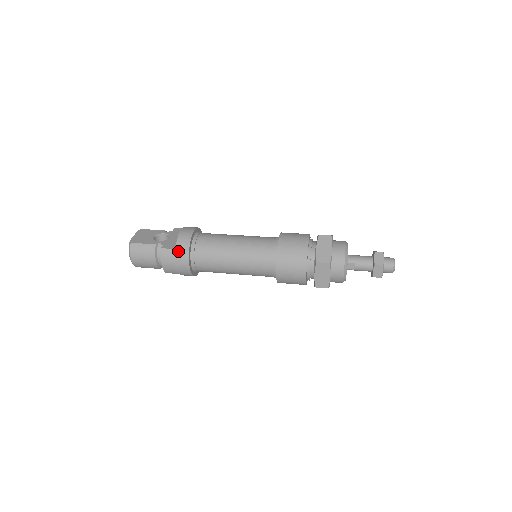
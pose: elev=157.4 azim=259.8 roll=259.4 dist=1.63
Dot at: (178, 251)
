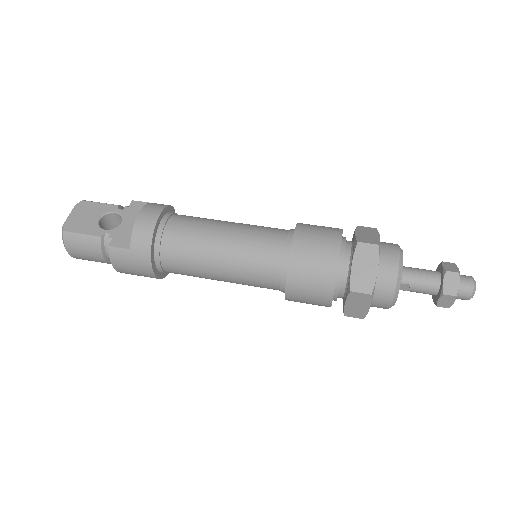
Dot at: (134, 252)
